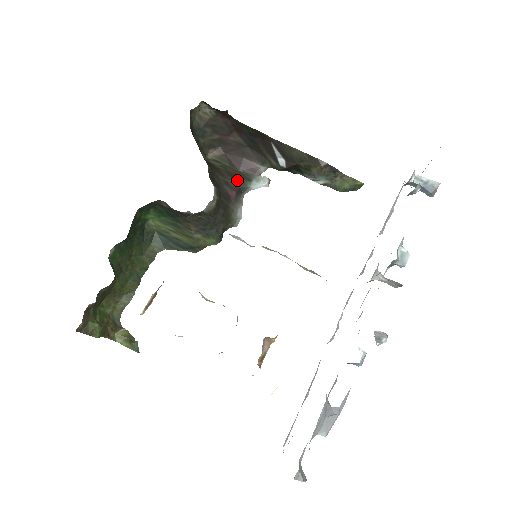
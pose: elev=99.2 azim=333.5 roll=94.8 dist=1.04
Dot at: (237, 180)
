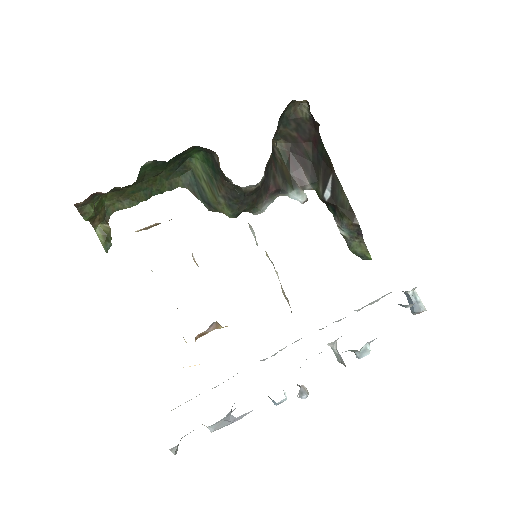
Dot at: (284, 180)
